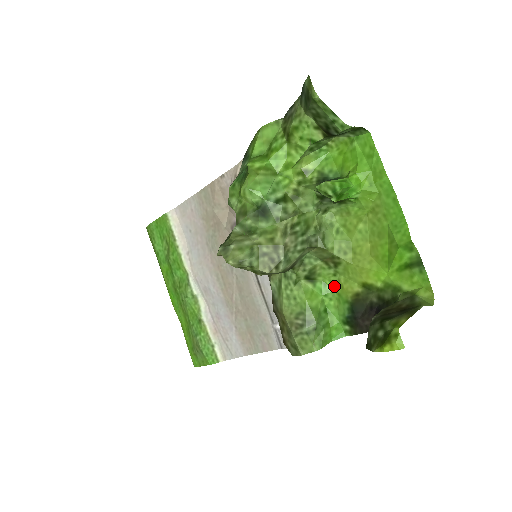
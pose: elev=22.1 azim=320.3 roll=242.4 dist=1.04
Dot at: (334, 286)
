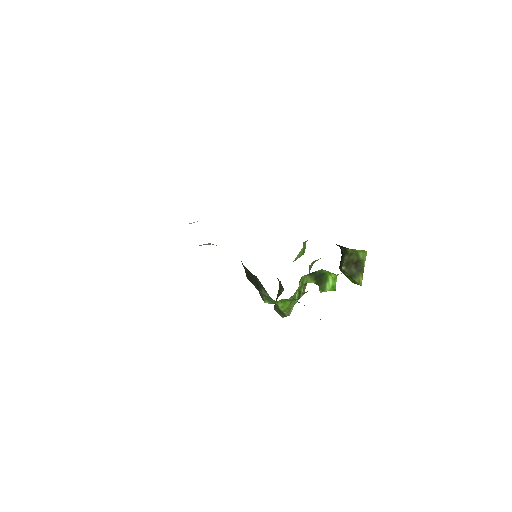
Dot at: occluded
